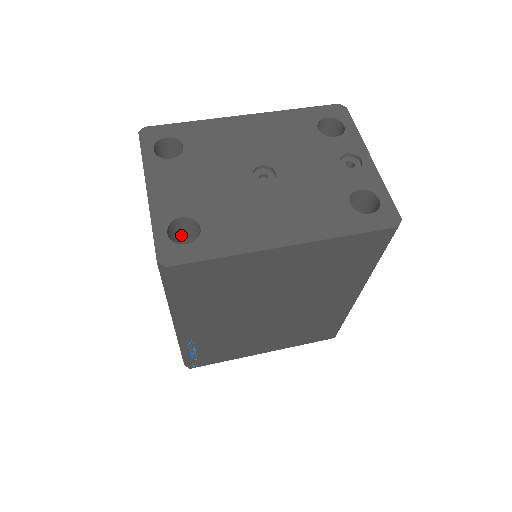
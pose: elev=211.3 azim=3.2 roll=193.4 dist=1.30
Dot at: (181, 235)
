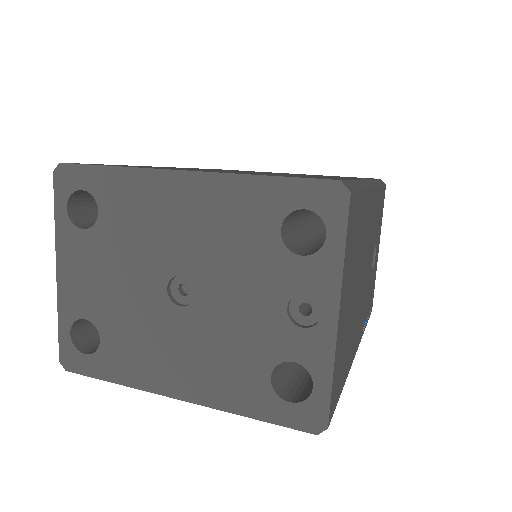
Dot at: occluded
